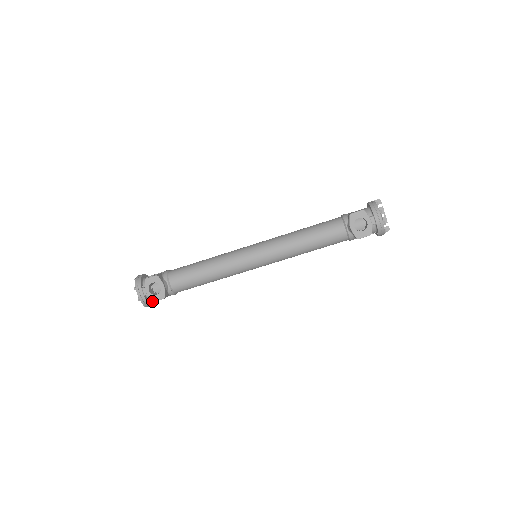
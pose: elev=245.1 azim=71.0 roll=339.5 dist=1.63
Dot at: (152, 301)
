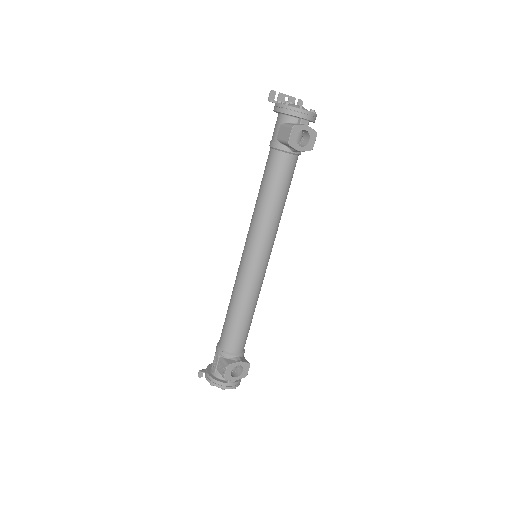
Dot at: occluded
